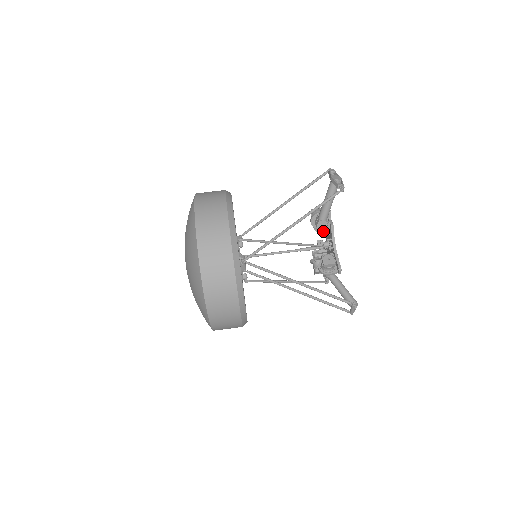
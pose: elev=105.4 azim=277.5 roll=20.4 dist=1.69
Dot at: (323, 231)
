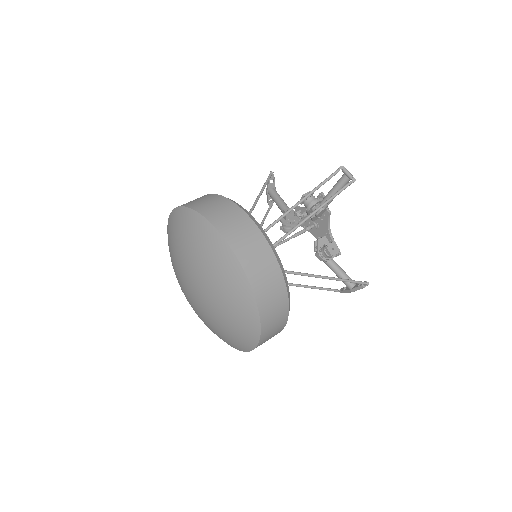
Dot at: (296, 218)
